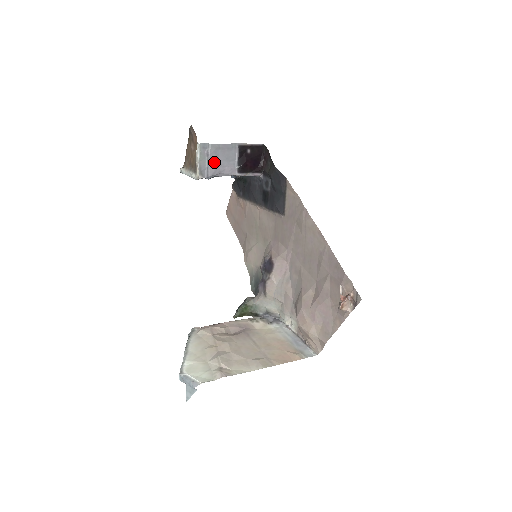
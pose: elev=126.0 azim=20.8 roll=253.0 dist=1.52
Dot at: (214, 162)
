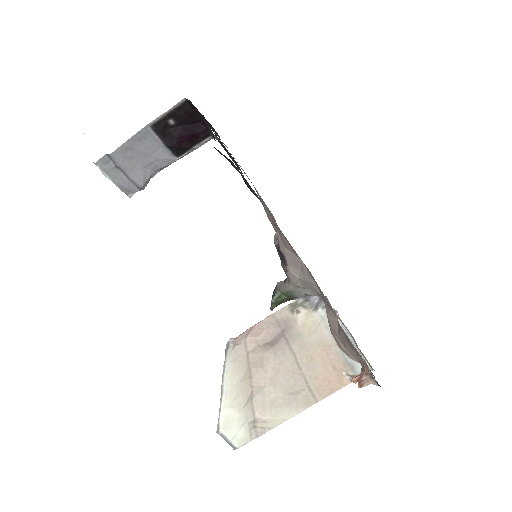
Dot at: (134, 168)
